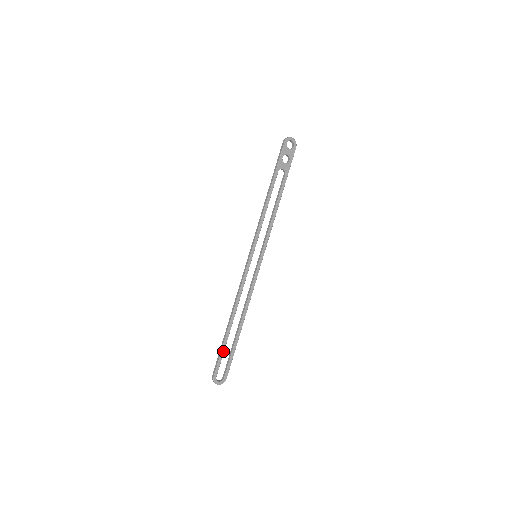
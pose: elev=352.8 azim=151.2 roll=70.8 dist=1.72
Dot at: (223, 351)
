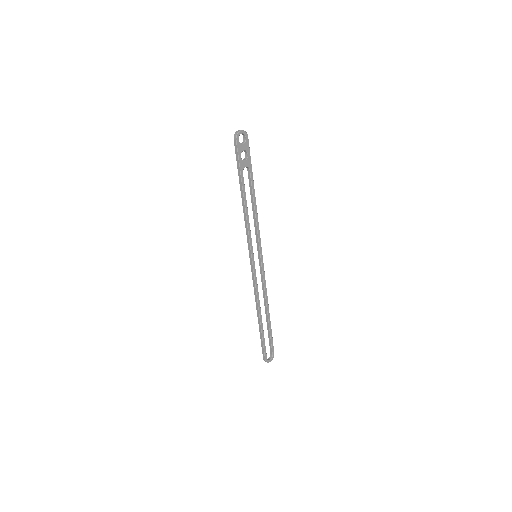
Dot at: (264, 340)
